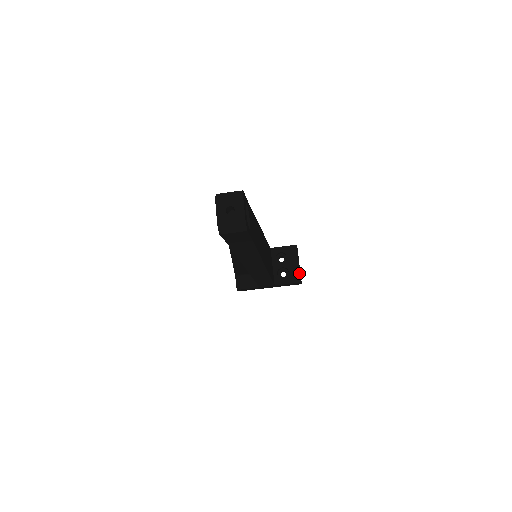
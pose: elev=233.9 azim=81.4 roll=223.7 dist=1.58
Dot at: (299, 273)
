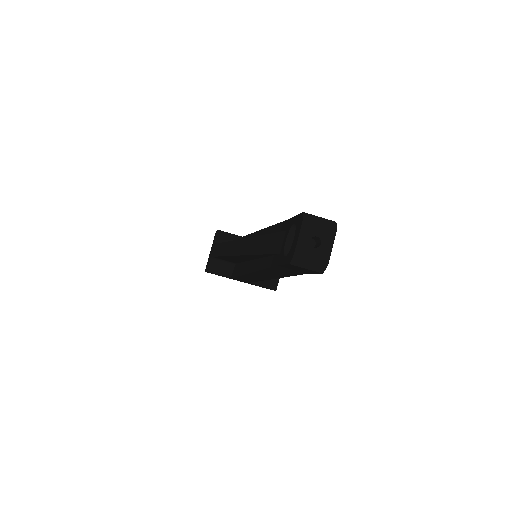
Dot at: (277, 280)
